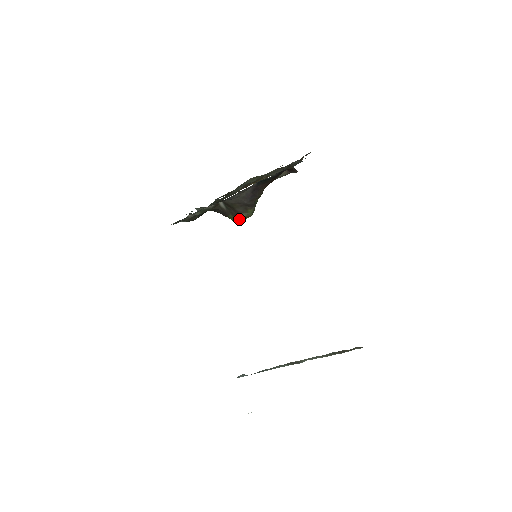
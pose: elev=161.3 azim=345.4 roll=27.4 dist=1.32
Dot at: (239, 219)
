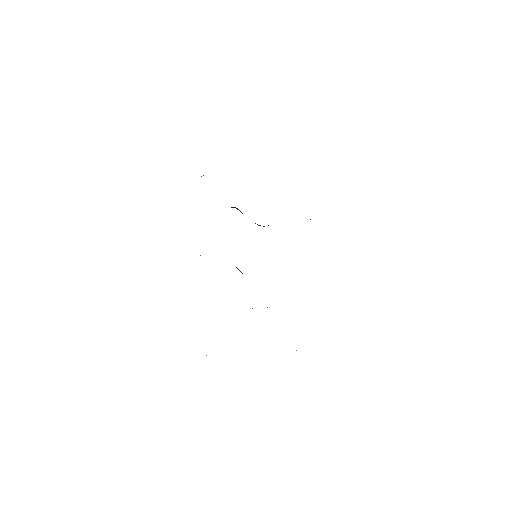
Dot at: occluded
